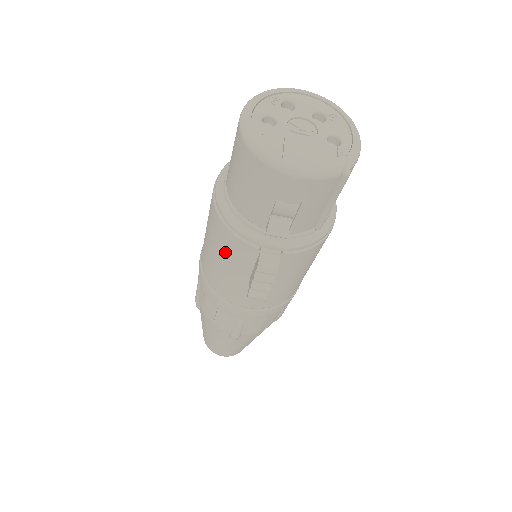
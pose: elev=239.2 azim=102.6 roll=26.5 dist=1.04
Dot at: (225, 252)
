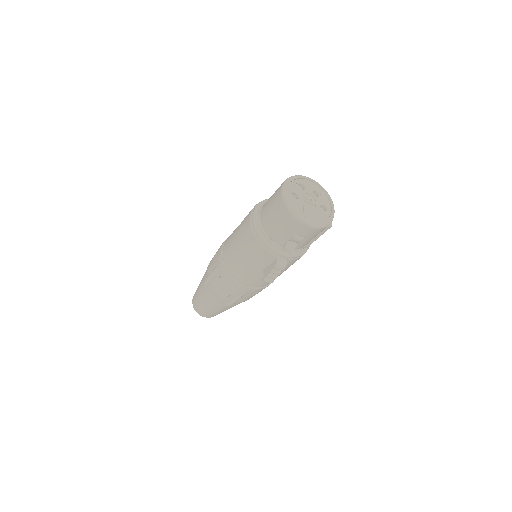
Dot at: (253, 256)
